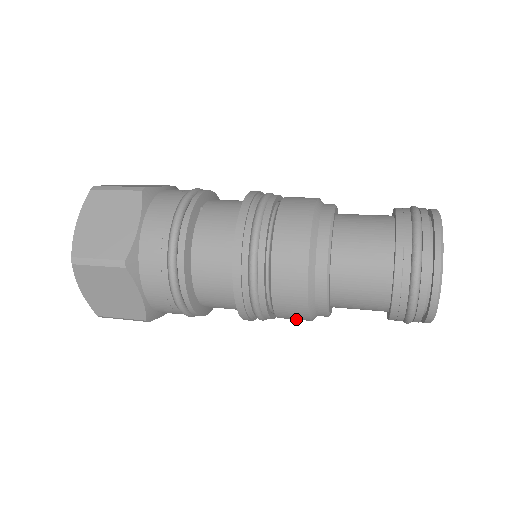
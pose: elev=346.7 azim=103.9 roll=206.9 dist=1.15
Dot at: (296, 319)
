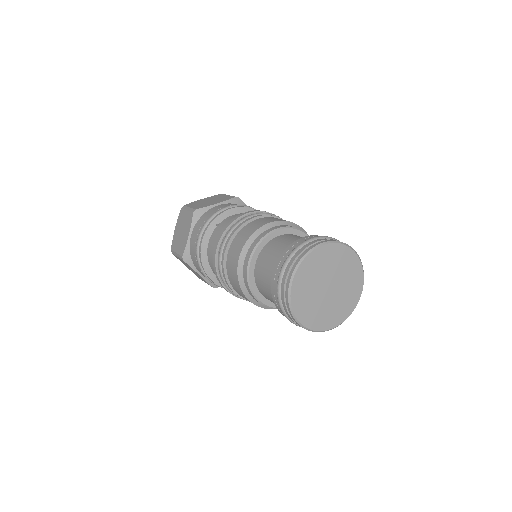
Dot at: occluded
